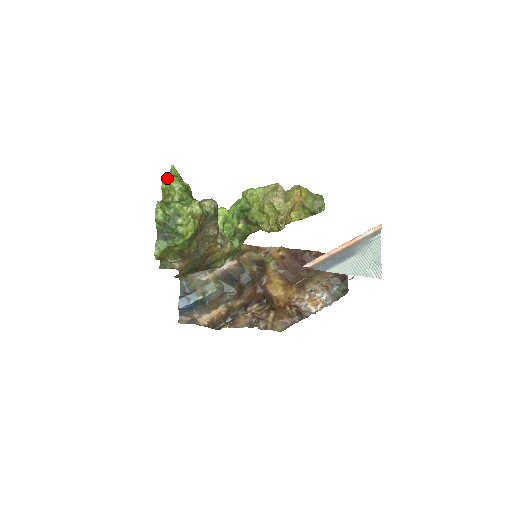
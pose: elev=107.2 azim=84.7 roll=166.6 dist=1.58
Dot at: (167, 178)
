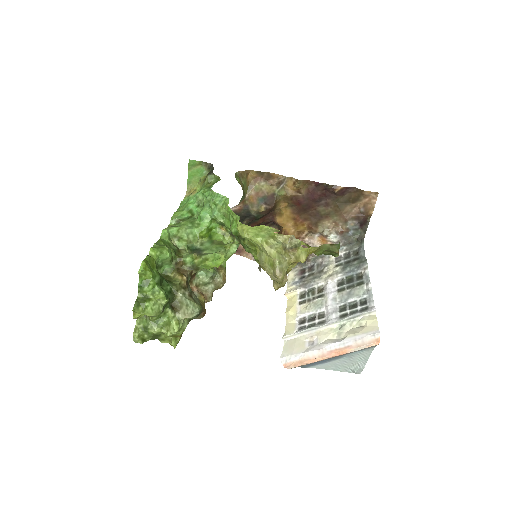
Dot at: occluded
